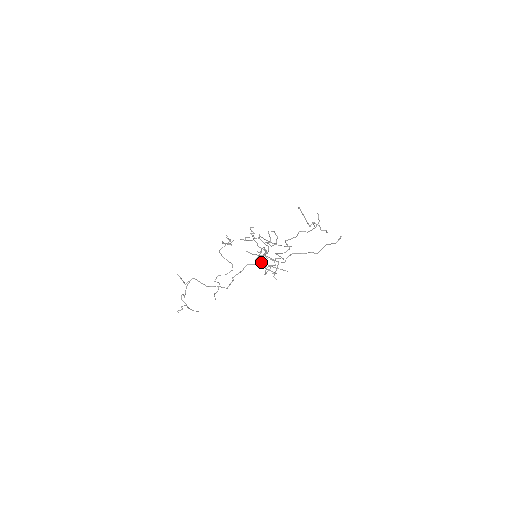
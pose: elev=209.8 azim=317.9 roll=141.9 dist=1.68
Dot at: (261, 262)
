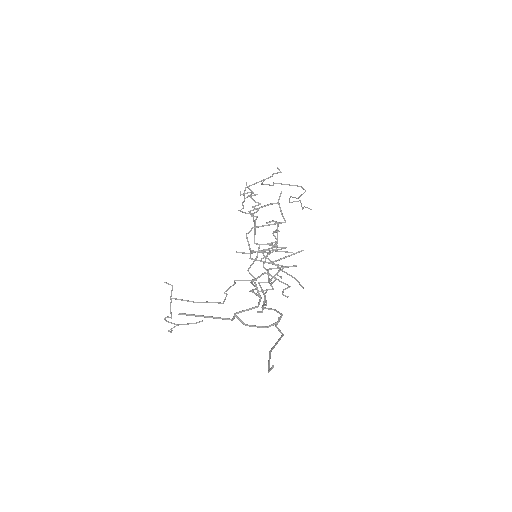
Dot at: (279, 251)
